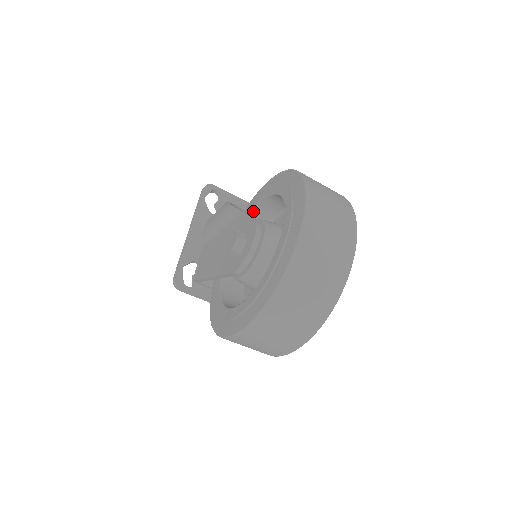
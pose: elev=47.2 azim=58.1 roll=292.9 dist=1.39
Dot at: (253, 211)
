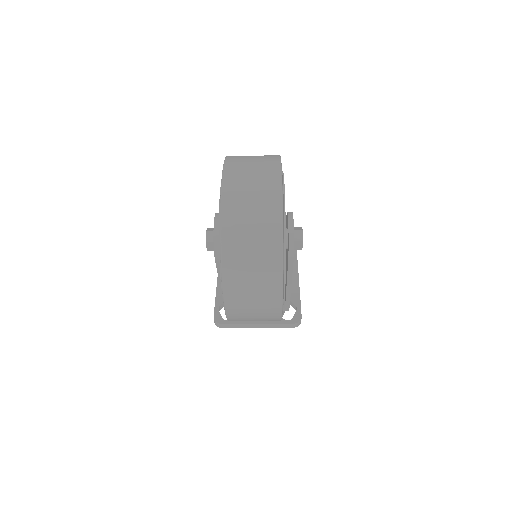
Dot at: occluded
